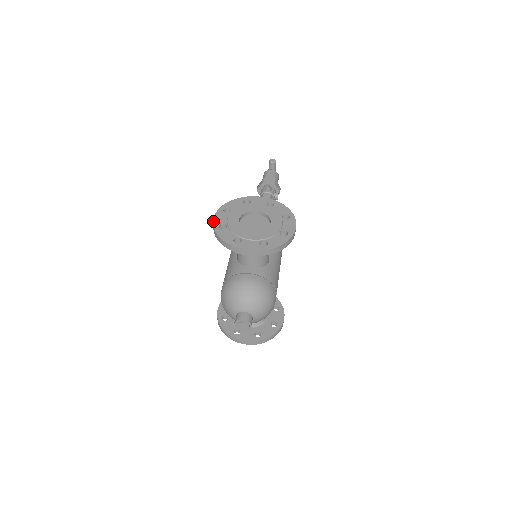
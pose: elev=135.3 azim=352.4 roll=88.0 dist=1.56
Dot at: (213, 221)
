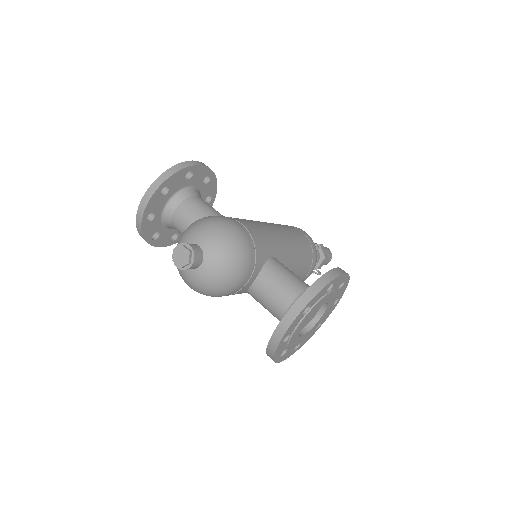
Dot at: occluded
